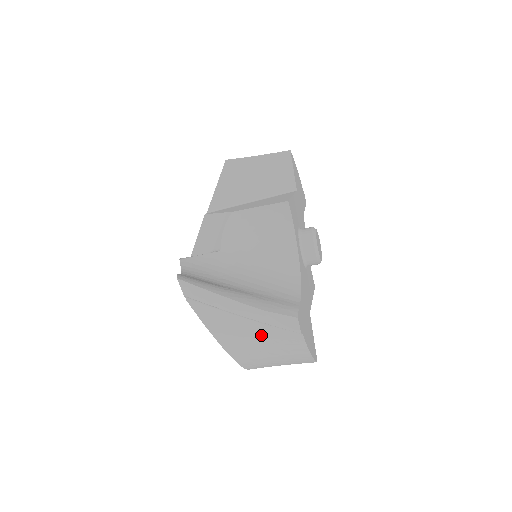
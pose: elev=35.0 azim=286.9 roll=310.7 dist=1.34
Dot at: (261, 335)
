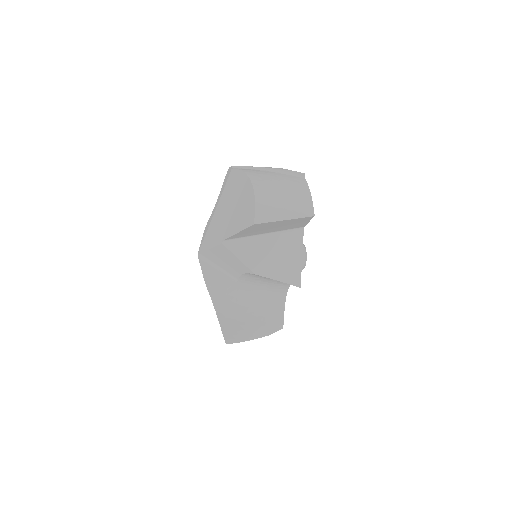
Dot at: occluded
